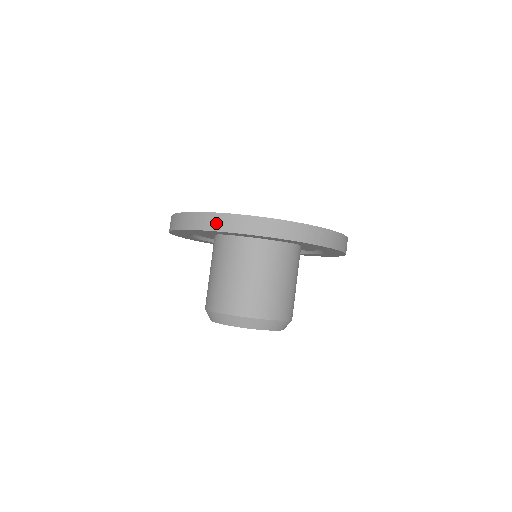
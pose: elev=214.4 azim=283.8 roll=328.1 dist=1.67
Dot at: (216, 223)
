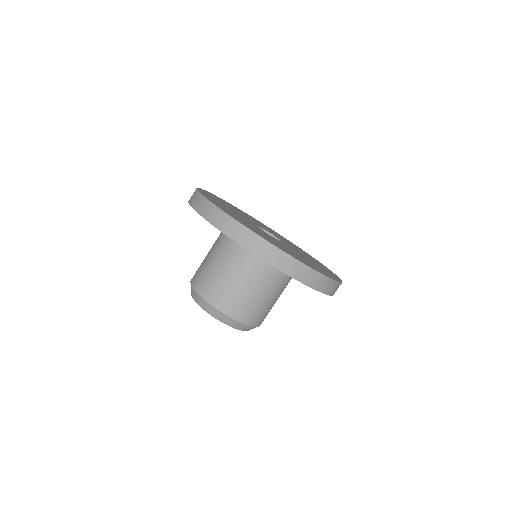
Dot at: (277, 259)
